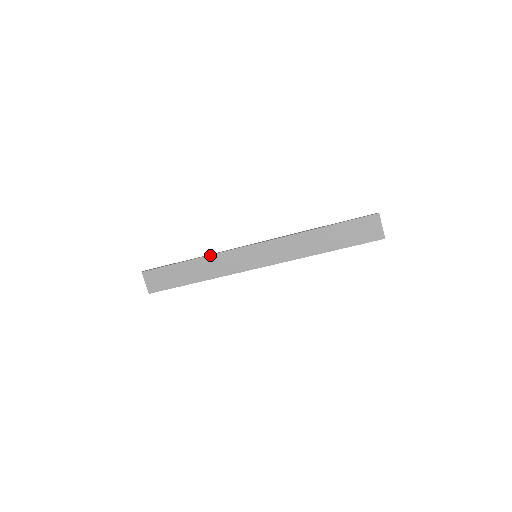
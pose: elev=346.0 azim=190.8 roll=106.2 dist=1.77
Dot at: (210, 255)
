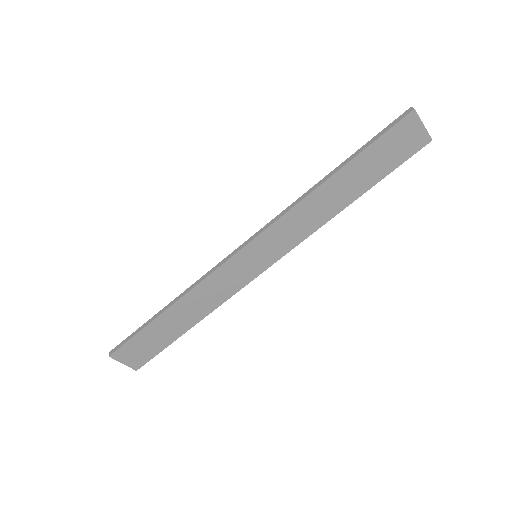
Dot at: (191, 290)
